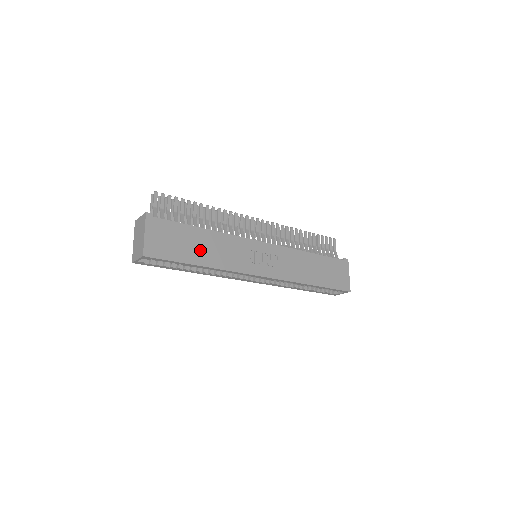
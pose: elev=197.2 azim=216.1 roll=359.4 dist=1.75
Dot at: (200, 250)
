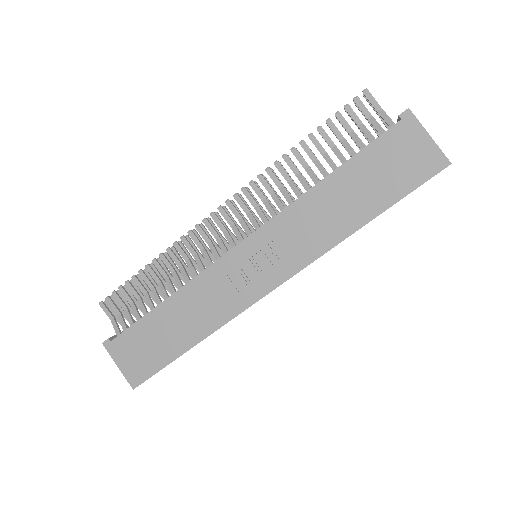
Dot at: (177, 331)
